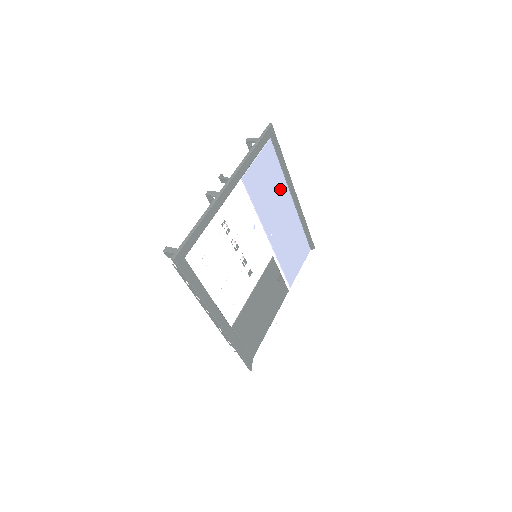
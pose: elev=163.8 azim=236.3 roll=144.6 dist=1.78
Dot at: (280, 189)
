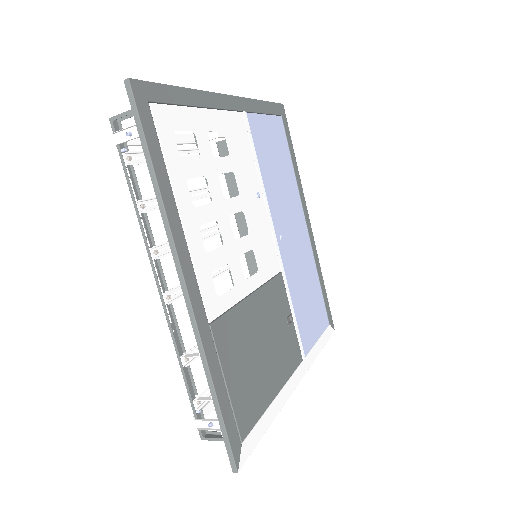
Dot at: (291, 190)
